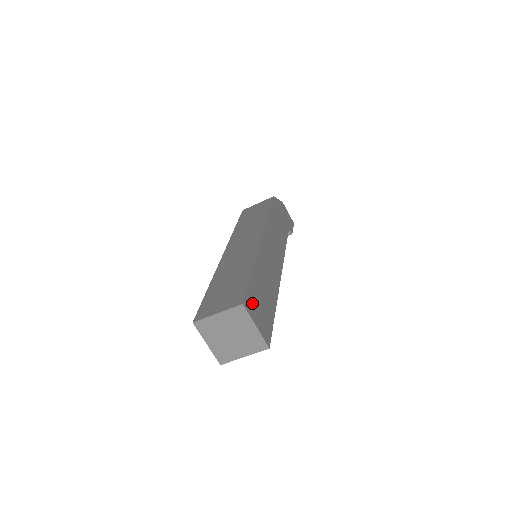
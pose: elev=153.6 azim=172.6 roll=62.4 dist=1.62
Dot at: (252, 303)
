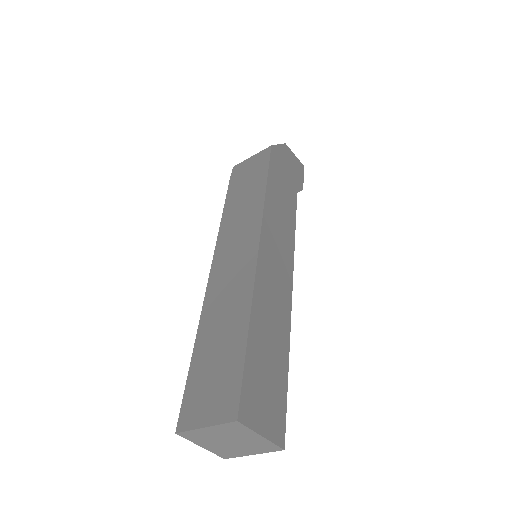
Dot at: (252, 399)
